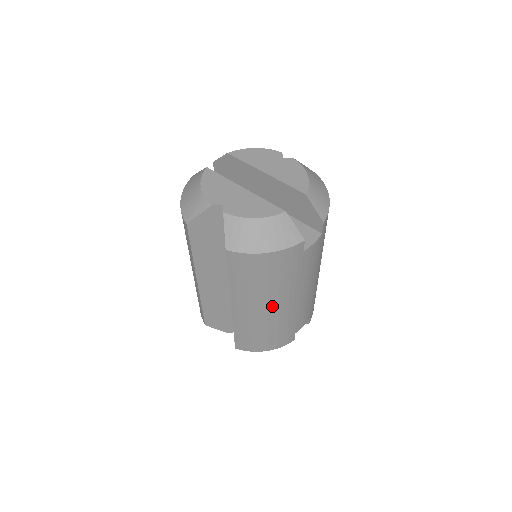
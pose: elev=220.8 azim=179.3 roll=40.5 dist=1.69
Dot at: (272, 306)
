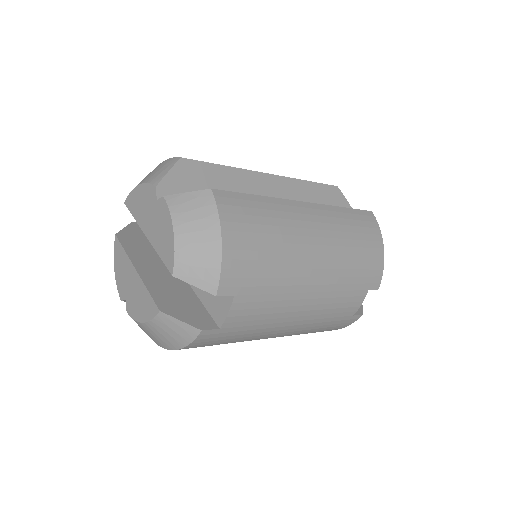
Dot at: (269, 337)
